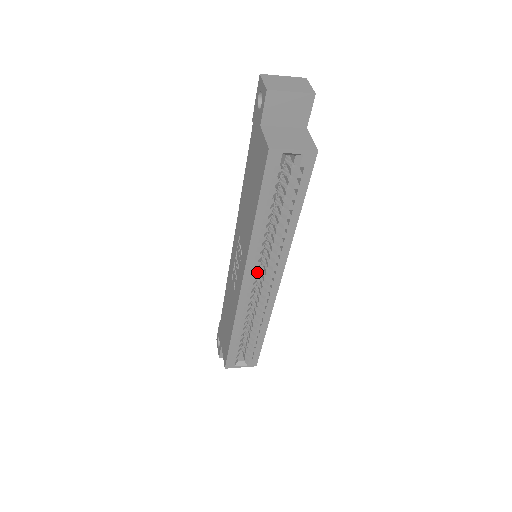
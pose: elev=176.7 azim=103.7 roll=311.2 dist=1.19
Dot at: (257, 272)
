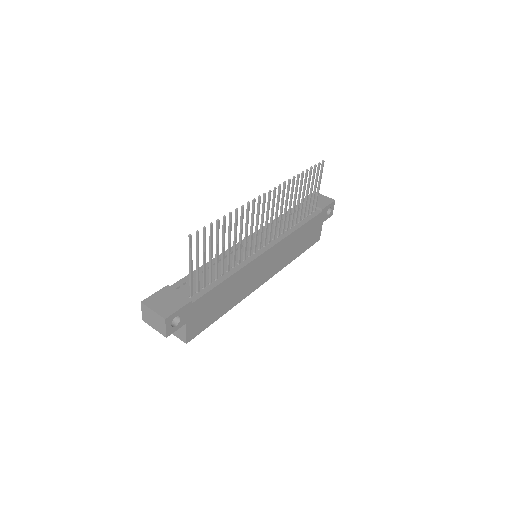
Dot at: occluded
